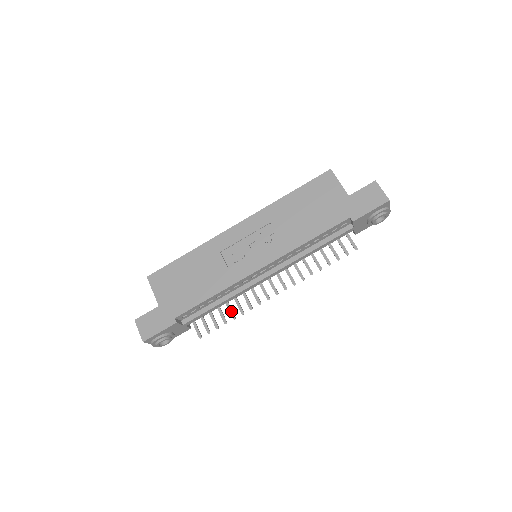
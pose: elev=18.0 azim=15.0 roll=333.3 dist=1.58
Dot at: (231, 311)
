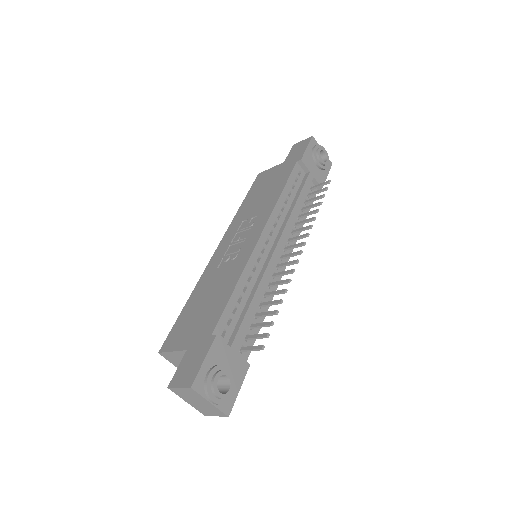
Dot at: (273, 301)
